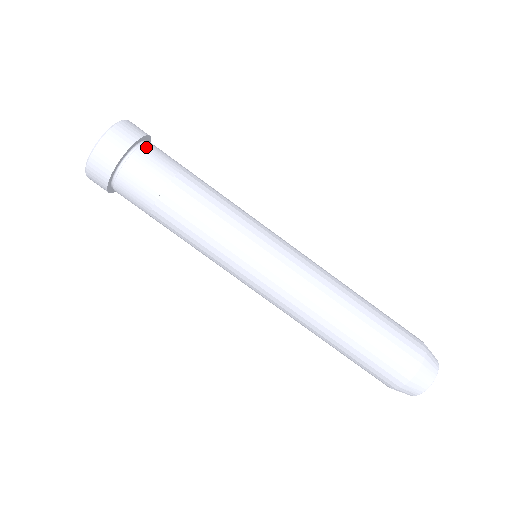
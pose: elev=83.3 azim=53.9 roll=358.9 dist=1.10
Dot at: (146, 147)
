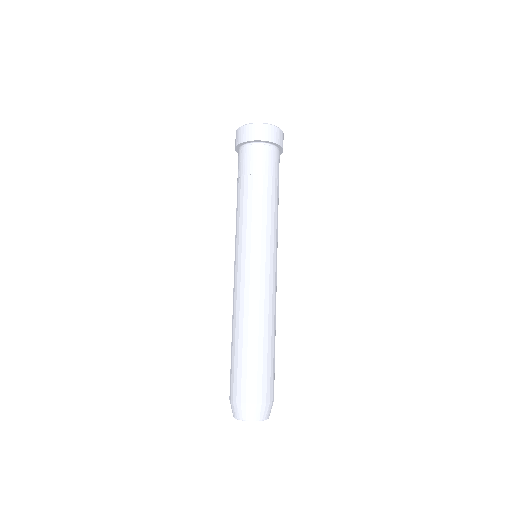
Dot at: occluded
